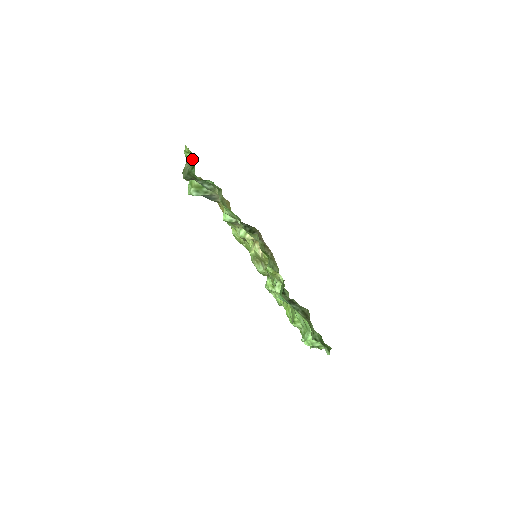
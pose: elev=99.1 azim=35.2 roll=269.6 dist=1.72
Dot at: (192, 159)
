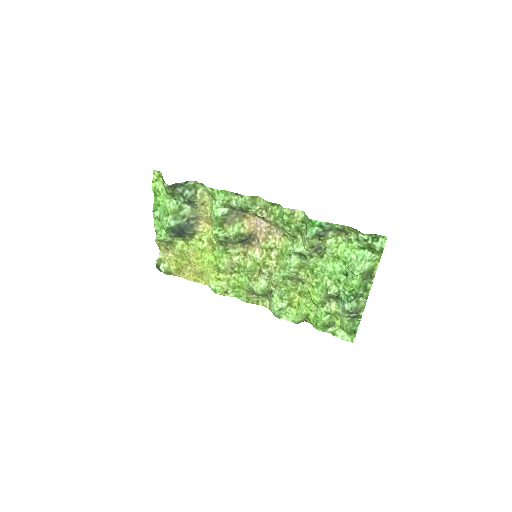
Dot at: occluded
